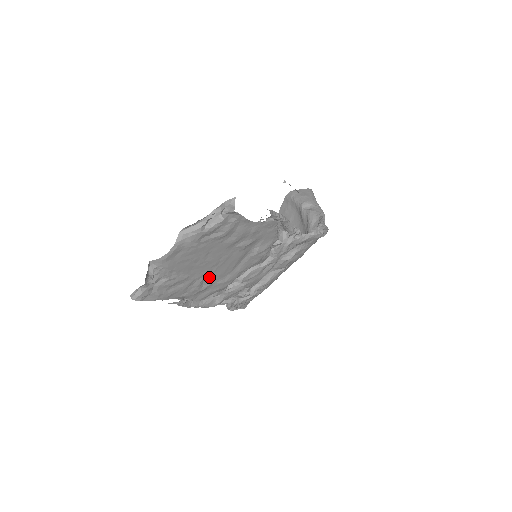
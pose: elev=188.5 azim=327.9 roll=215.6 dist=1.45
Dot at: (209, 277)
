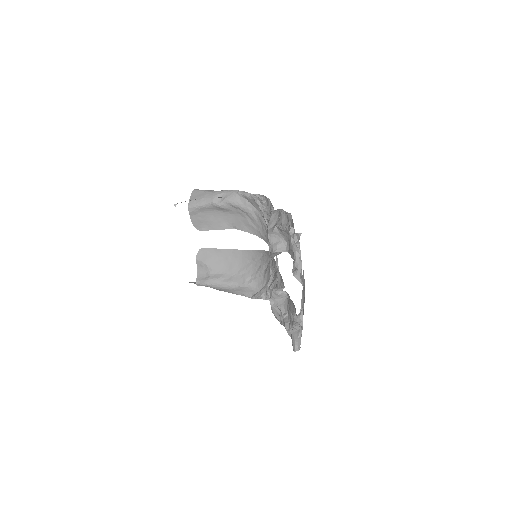
Dot at: occluded
